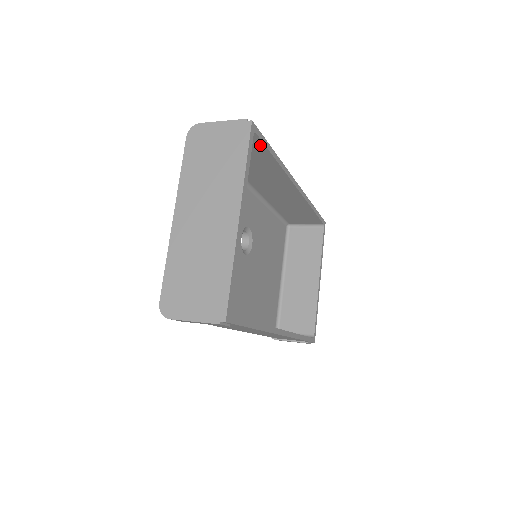
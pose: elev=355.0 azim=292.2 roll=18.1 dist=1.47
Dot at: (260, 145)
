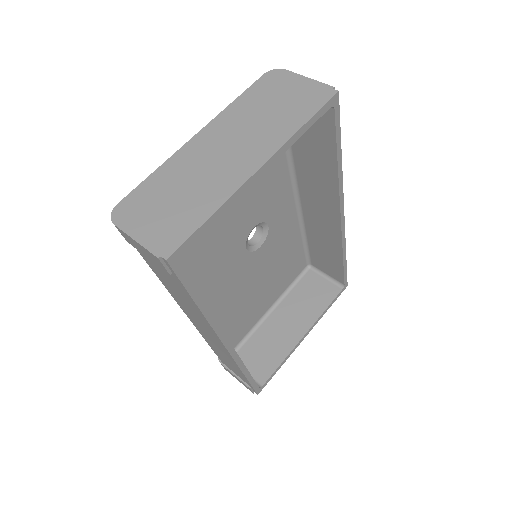
Dot at: (331, 130)
